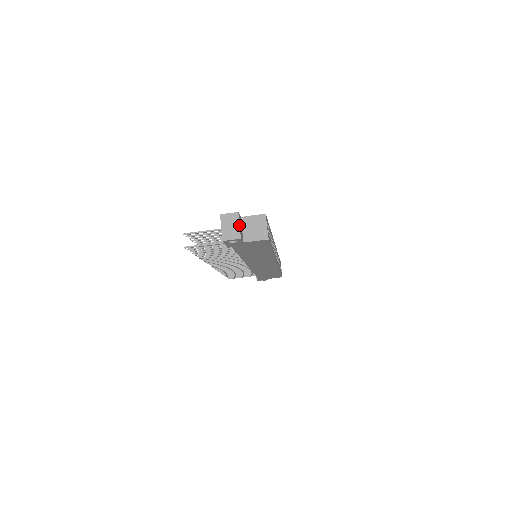
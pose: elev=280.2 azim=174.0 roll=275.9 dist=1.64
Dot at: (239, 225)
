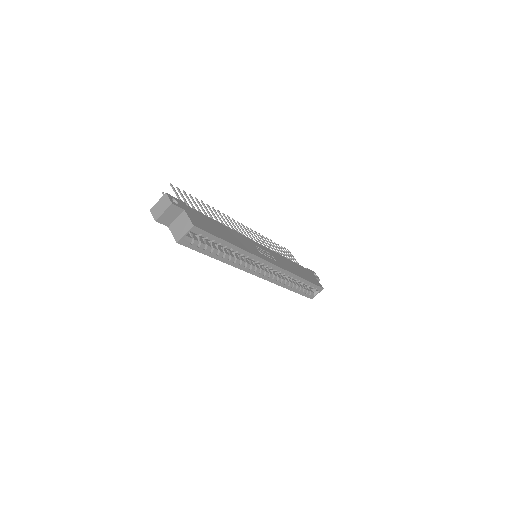
Dot at: (164, 212)
